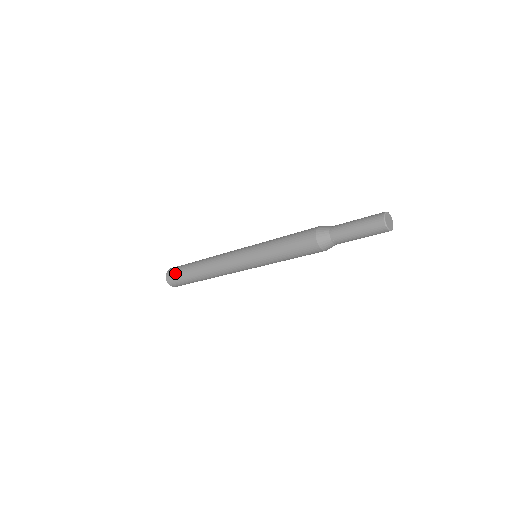
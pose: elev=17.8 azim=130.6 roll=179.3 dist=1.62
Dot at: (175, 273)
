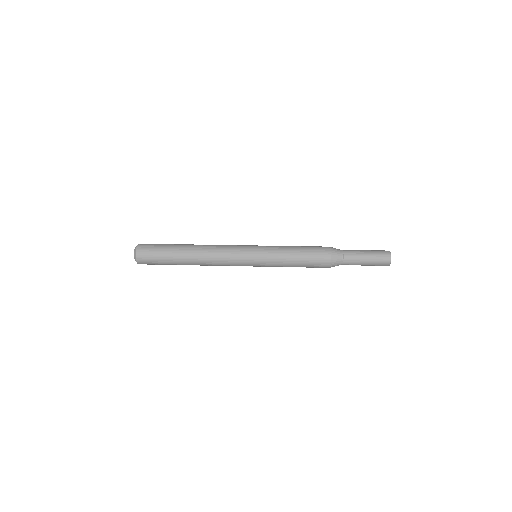
Dot at: (152, 263)
